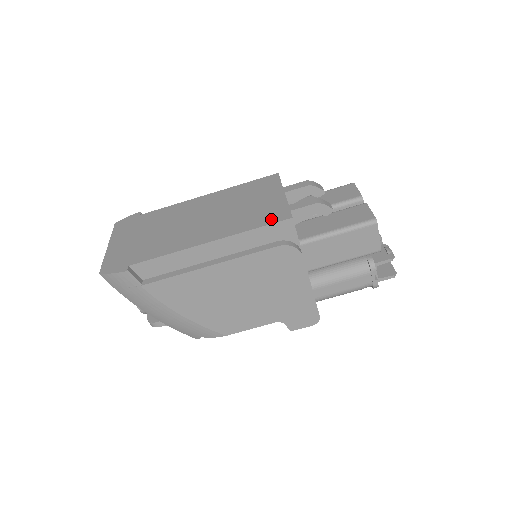
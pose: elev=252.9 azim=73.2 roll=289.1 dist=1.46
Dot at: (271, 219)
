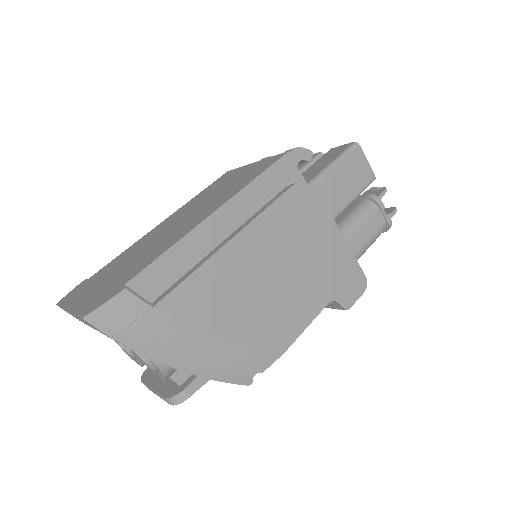
Dot at: (266, 166)
